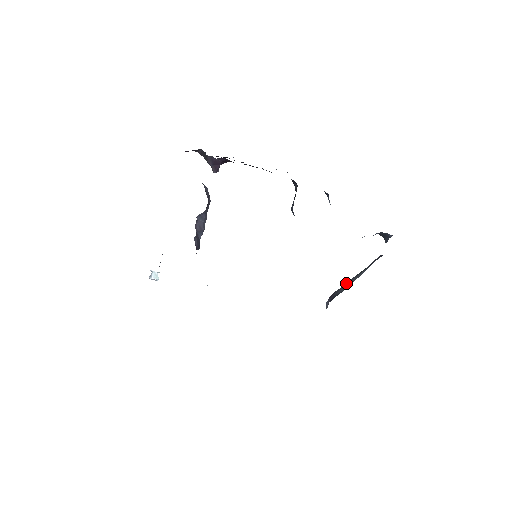
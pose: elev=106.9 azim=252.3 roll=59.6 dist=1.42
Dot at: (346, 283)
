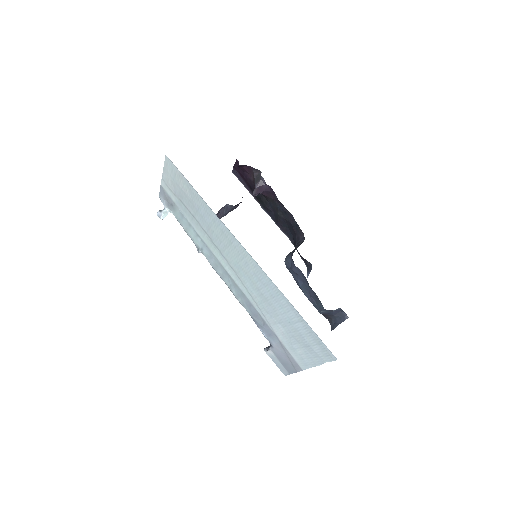
Dot at: occluded
